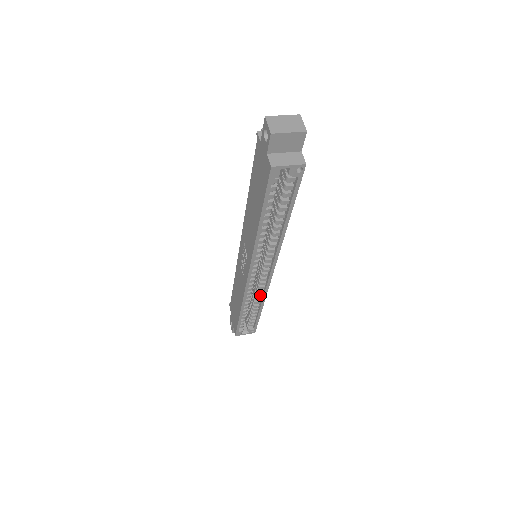
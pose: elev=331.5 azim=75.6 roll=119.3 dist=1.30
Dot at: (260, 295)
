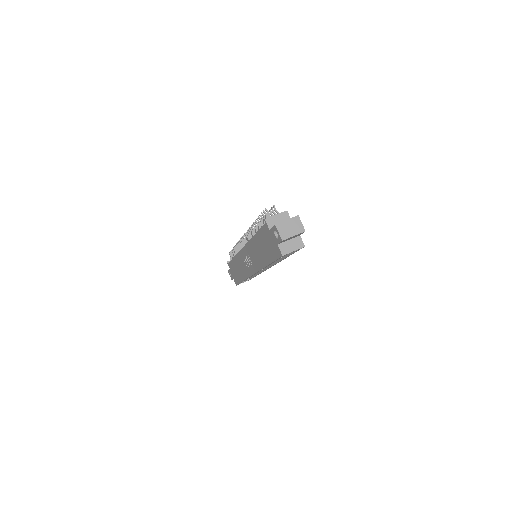
Dot at: occluded
